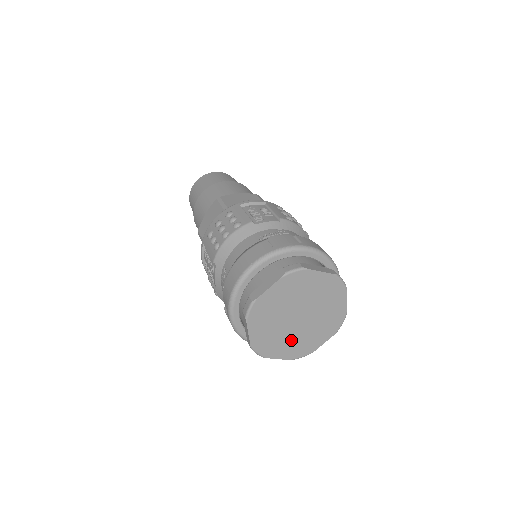
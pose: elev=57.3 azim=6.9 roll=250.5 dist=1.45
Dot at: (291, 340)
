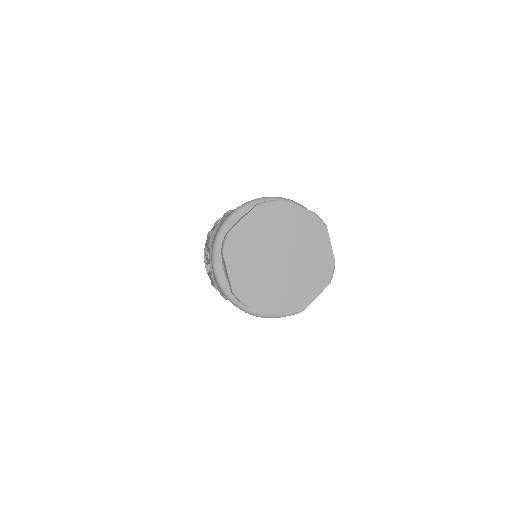
Dot at: (277, 288)
